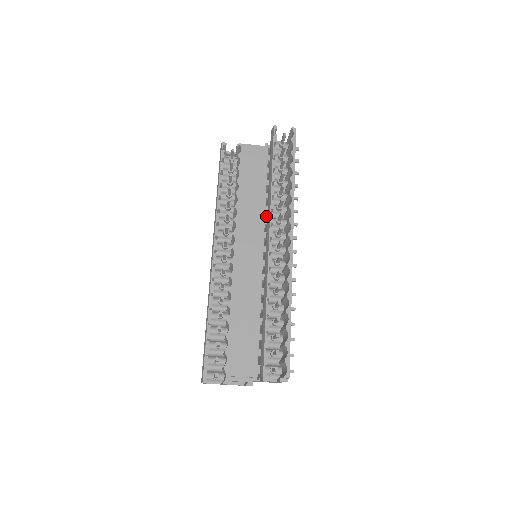
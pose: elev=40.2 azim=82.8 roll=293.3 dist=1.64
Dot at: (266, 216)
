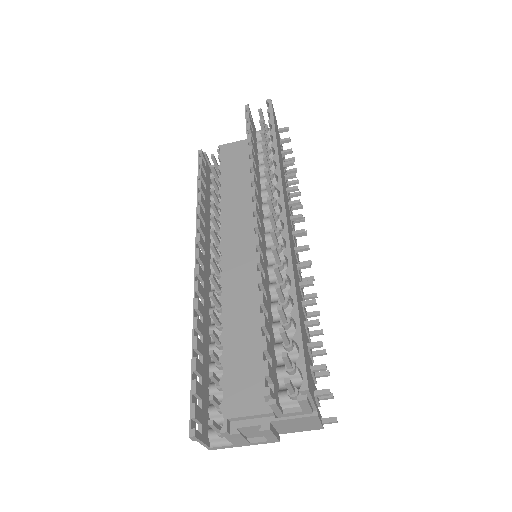
Dot at: occluded
